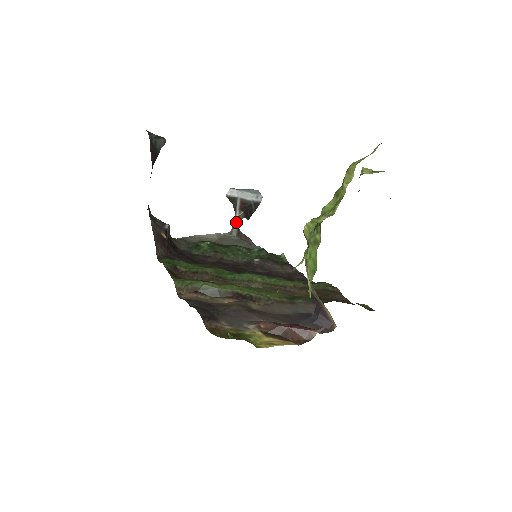
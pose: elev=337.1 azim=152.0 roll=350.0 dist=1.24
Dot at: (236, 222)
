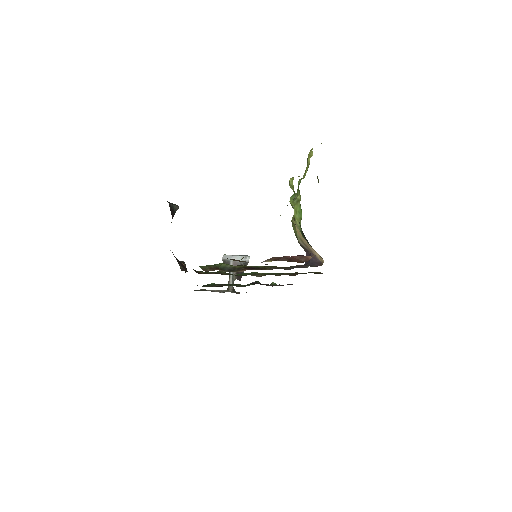
Dot at: (231, 281)
